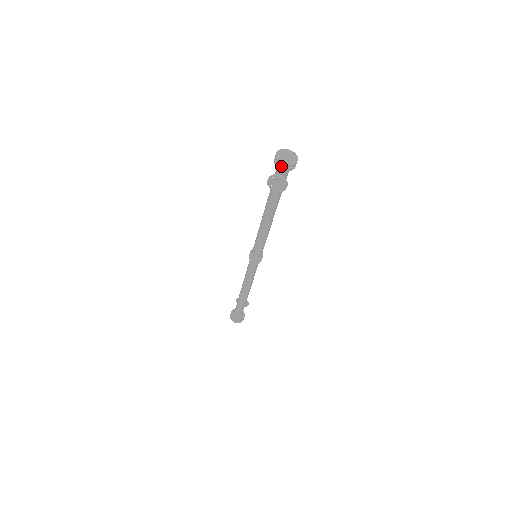
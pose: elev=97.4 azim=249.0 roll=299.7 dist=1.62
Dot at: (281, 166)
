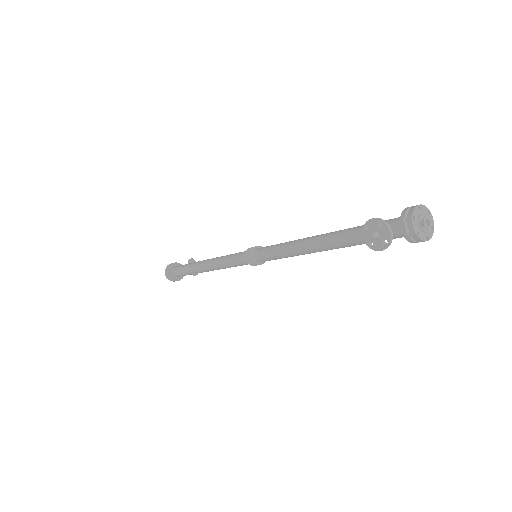
Dot at: (406, 224)
